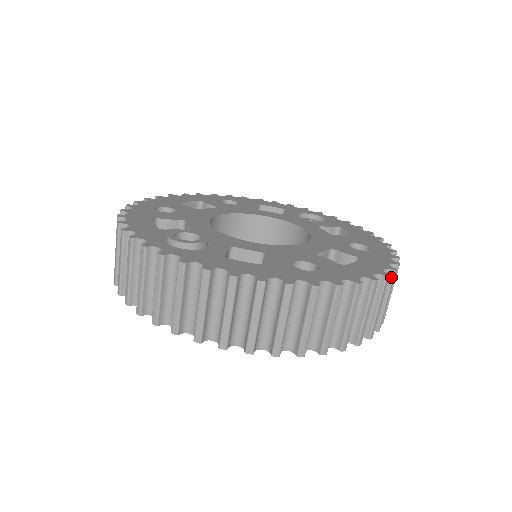
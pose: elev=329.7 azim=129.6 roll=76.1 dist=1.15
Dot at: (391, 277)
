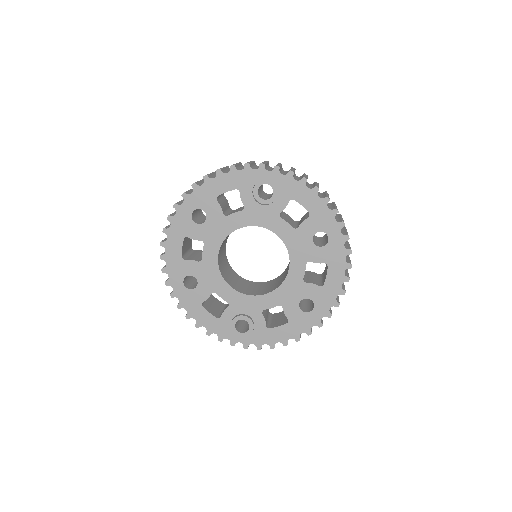
Dot at: (350, 267)
